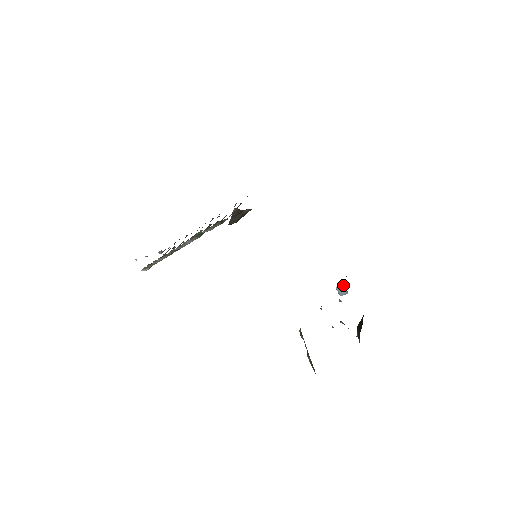
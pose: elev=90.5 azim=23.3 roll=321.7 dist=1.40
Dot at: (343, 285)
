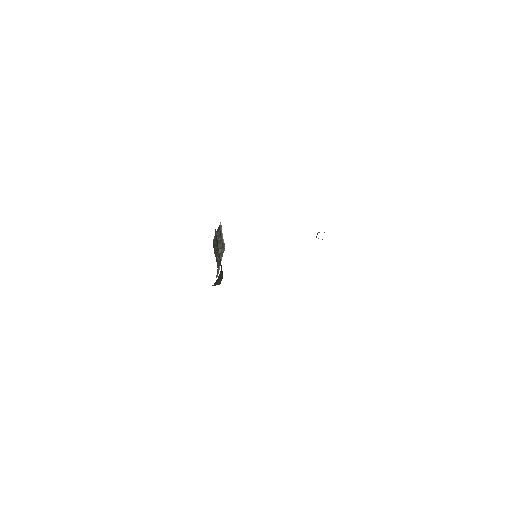
Dot at: occluded
